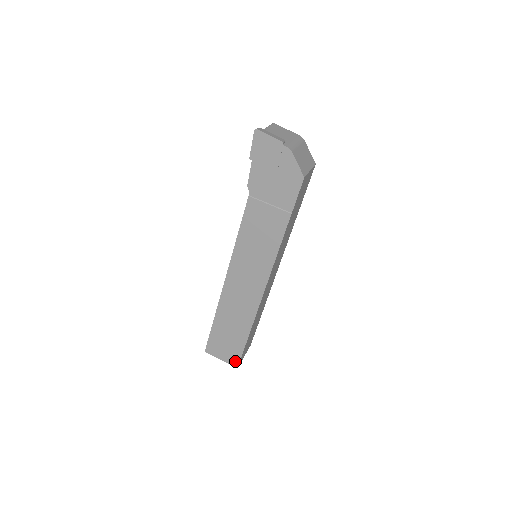
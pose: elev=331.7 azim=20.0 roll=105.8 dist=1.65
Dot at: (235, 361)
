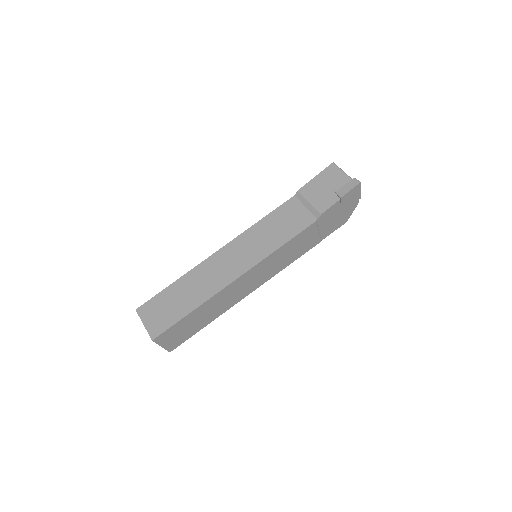
Dot at: (174, 346)
